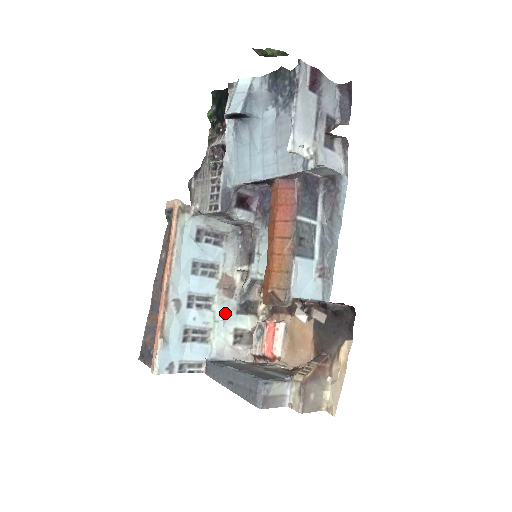
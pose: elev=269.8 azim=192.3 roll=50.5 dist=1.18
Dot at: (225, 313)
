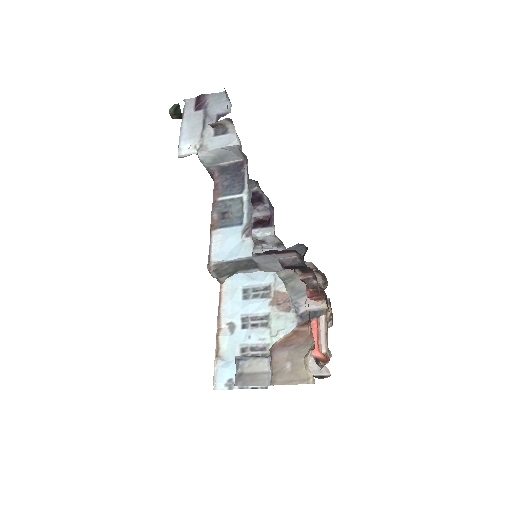
Dot at: (282, 327)
